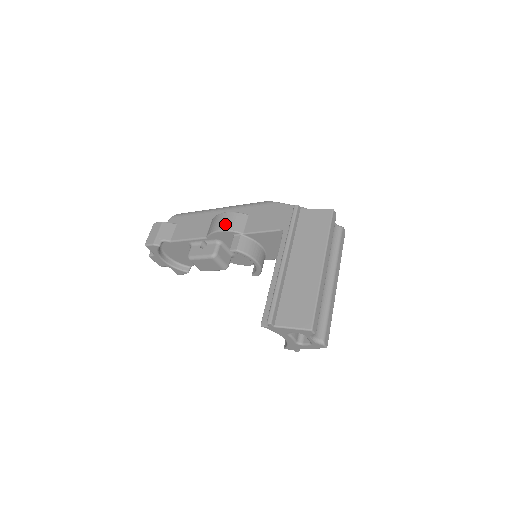
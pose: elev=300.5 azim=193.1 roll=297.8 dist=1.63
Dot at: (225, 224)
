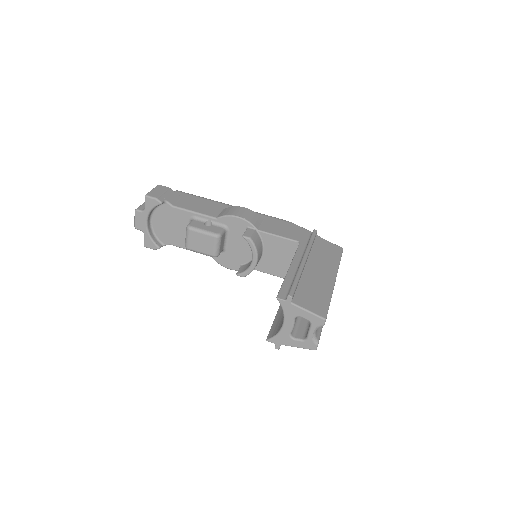
Dot at: (244, 214)
